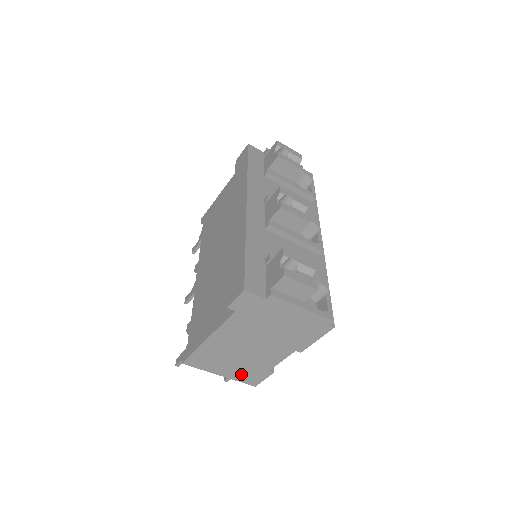
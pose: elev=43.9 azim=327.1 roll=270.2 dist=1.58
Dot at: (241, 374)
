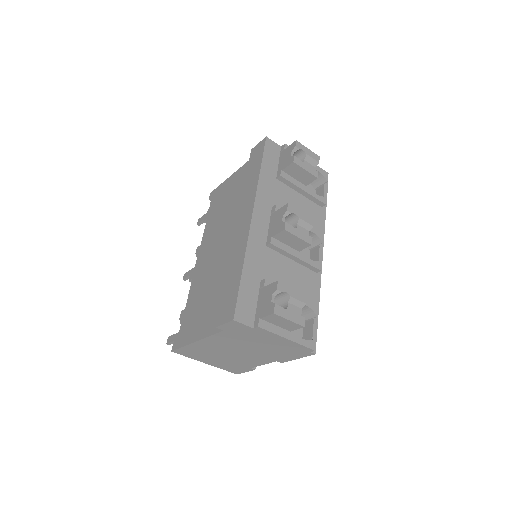
Dot at: (225, 366)
